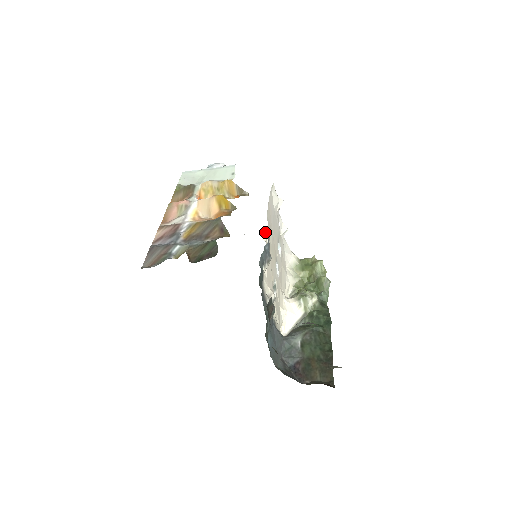
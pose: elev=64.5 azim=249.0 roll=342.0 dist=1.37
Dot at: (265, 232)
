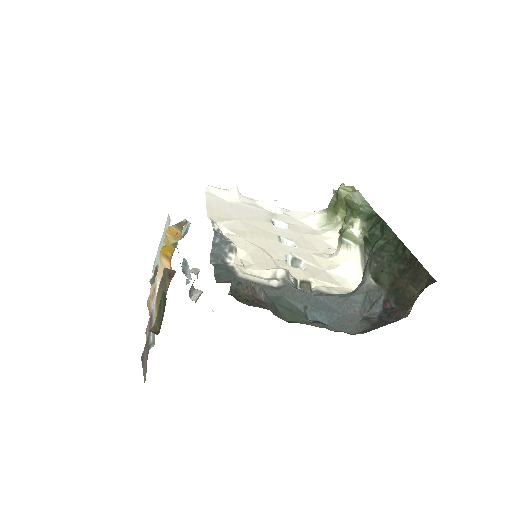
Dot at: (221, 230)
